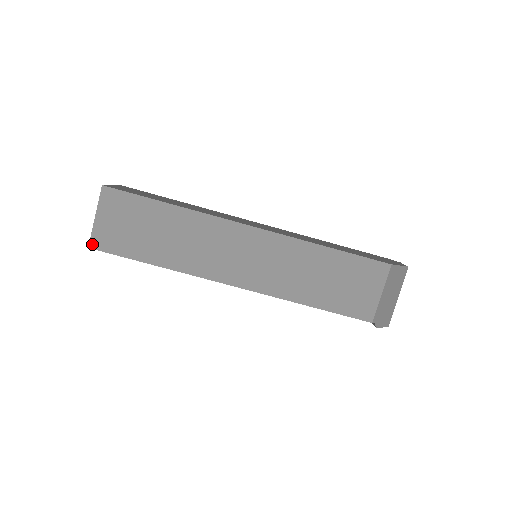
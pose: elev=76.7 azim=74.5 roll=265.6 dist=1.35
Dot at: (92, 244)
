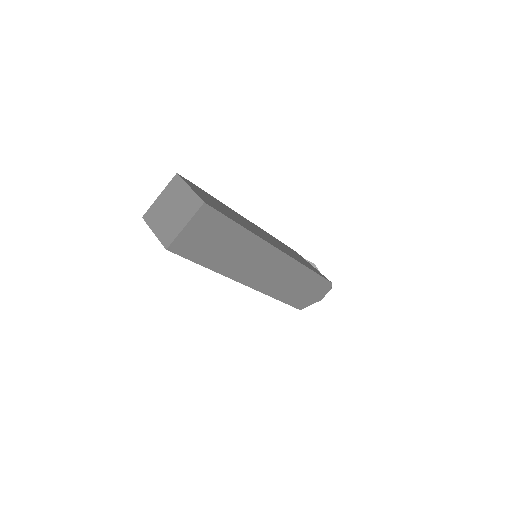
Dot at: (146, 221)
